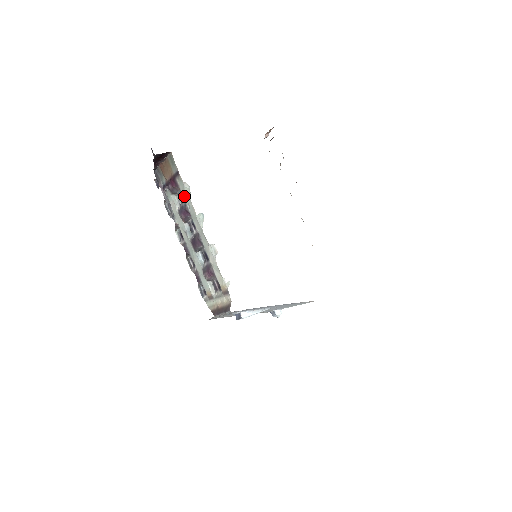
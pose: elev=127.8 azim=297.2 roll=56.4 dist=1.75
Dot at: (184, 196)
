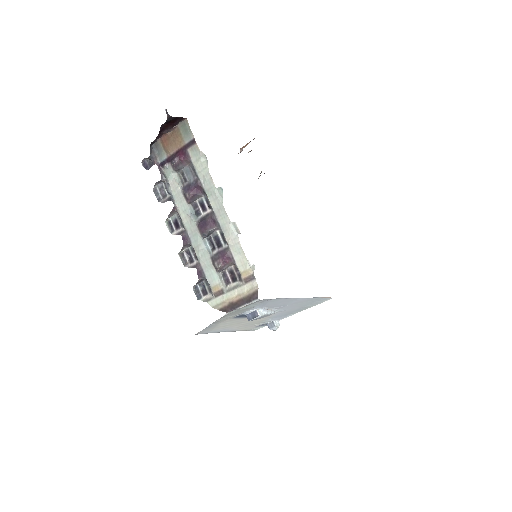
Dot at: (198, 168)
